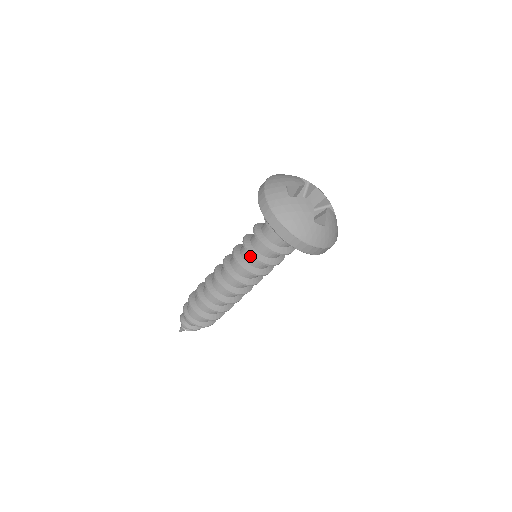
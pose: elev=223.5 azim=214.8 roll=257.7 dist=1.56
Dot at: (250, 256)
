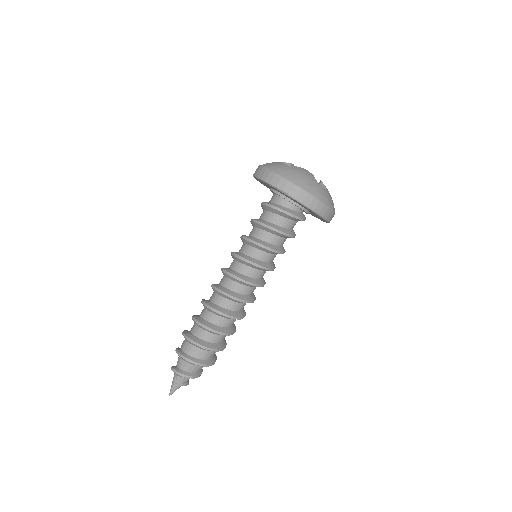
Dot at: (254, 248)
